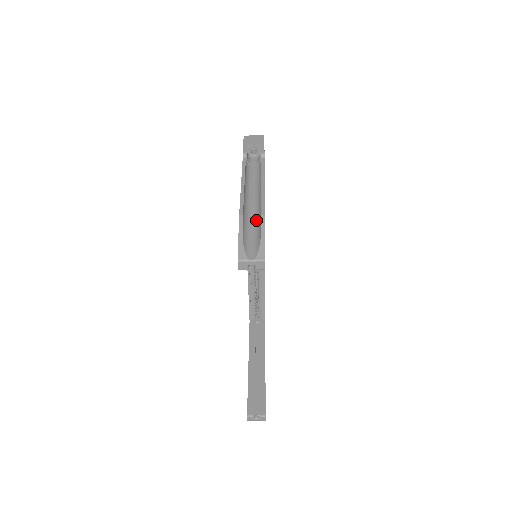
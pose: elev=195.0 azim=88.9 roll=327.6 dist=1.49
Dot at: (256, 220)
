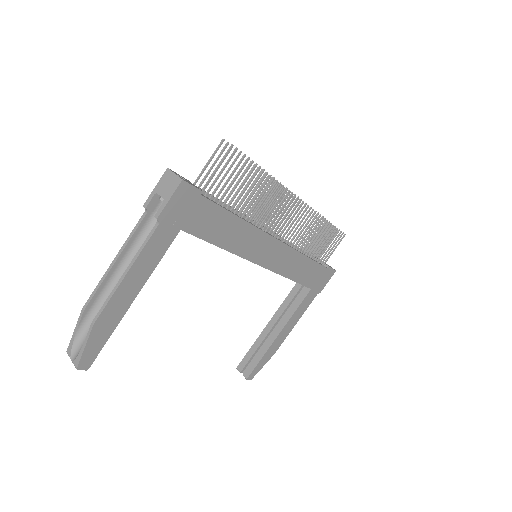
Dot at: occluded
